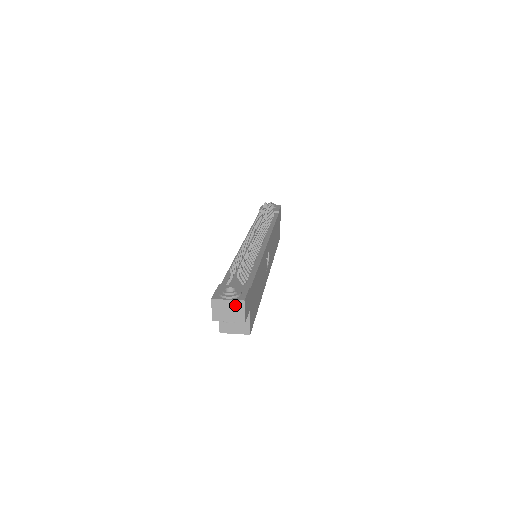
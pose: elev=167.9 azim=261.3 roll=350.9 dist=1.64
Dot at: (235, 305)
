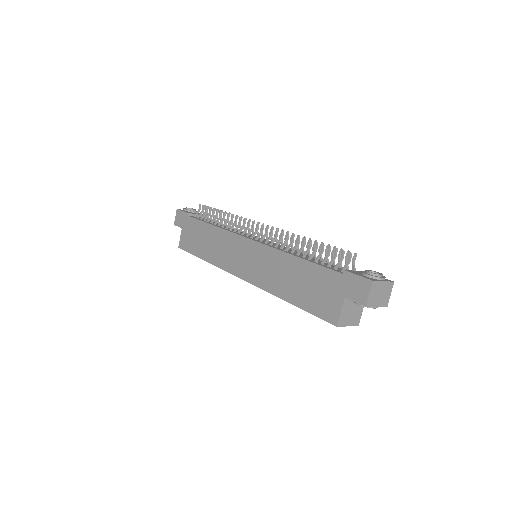
Dot at: (387, 287)
